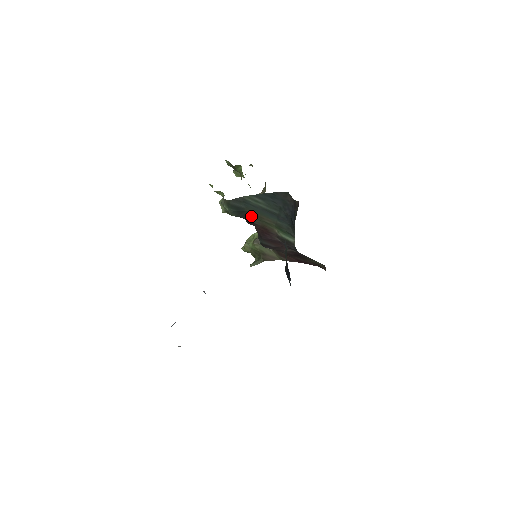
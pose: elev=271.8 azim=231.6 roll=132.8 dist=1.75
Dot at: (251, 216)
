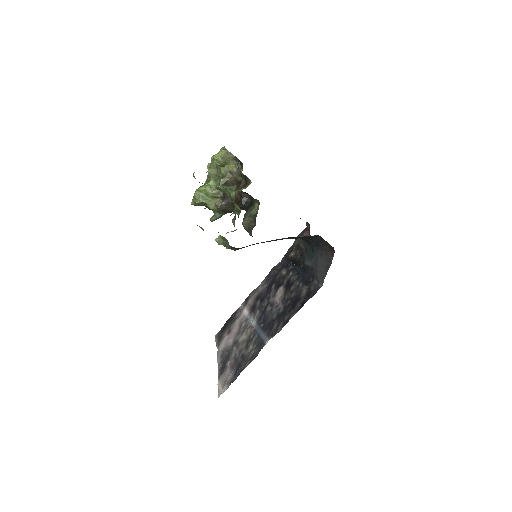
Dot at: occluded
